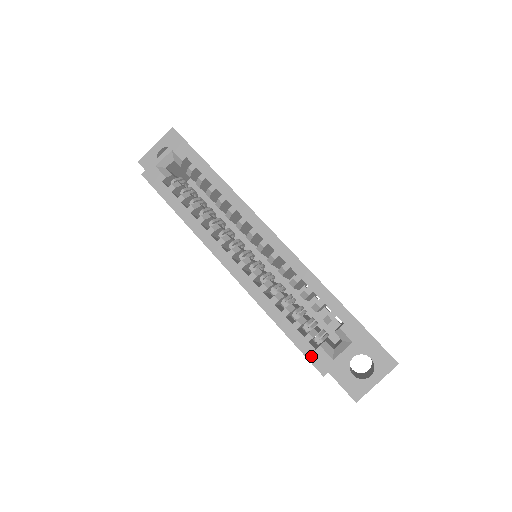
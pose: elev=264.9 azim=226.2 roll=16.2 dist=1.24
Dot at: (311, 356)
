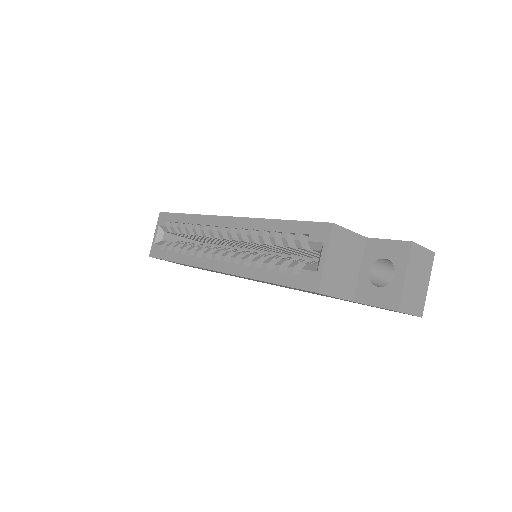
Dot at: (299, 284)
